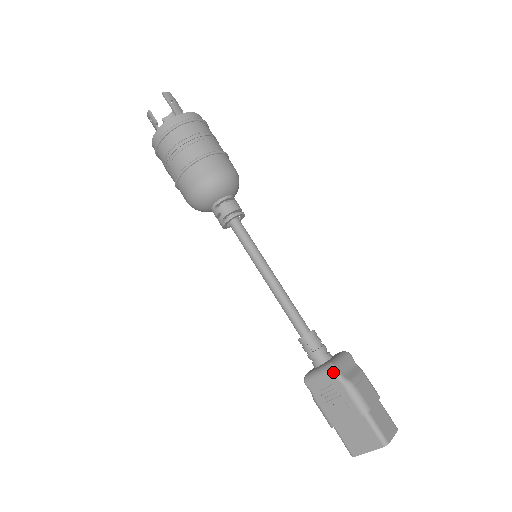
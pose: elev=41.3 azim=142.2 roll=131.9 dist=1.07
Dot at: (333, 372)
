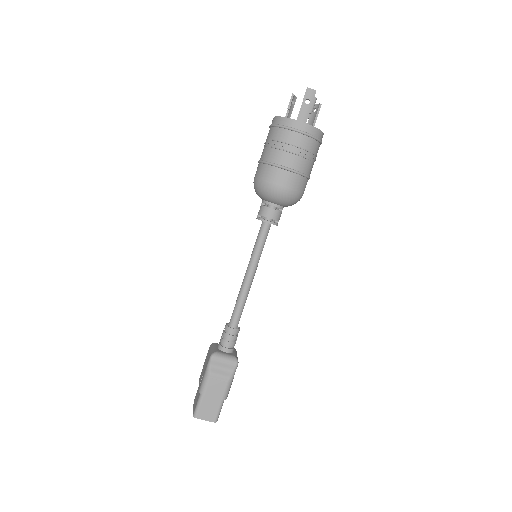
Dot at: (209, 358)
